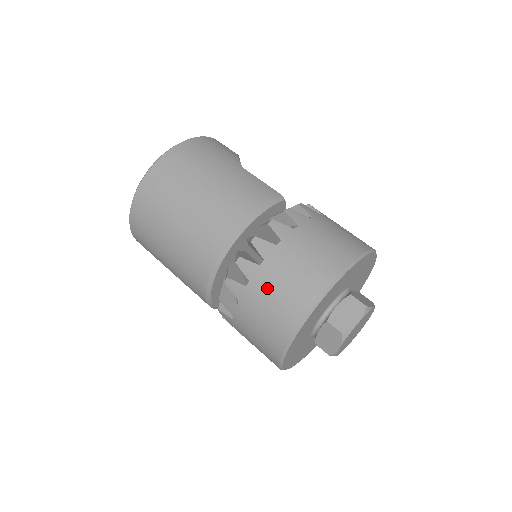
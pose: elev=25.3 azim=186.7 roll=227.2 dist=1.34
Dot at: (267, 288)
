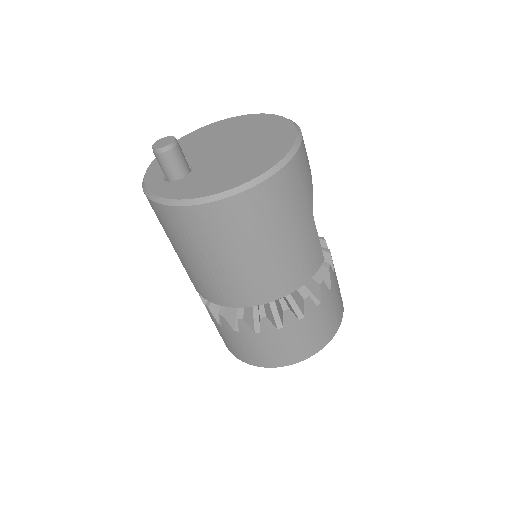
Dot at: (271, 343)
